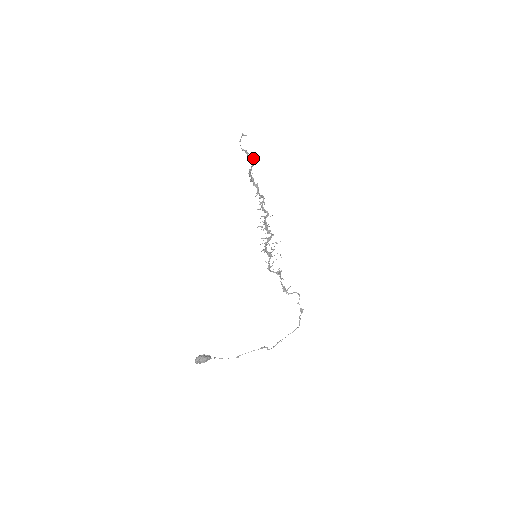
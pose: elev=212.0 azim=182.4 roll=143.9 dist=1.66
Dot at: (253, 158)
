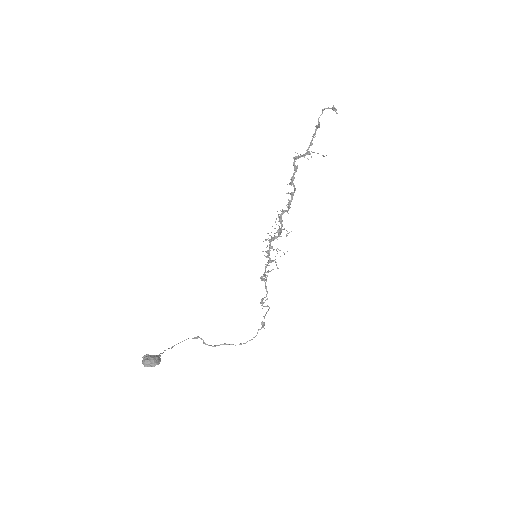
Dot at: occluded
